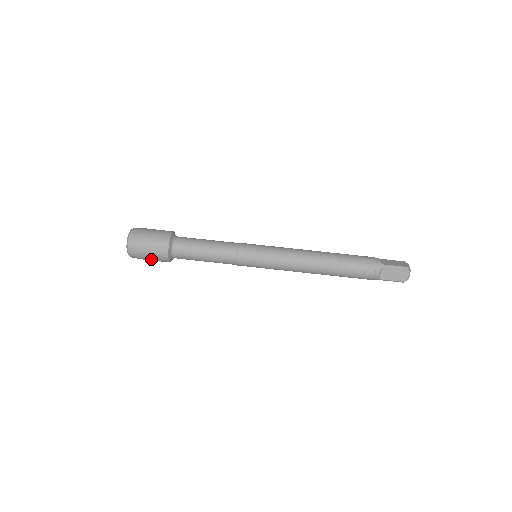
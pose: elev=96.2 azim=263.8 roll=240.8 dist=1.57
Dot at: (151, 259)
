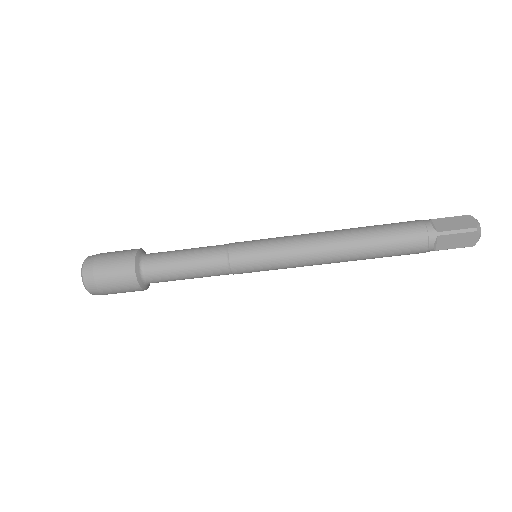
Dot at: occluded
